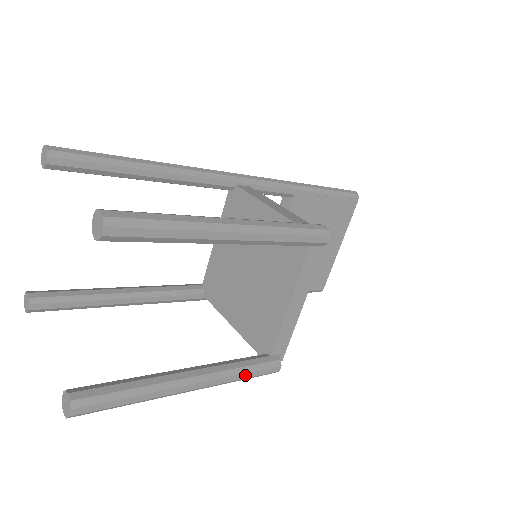
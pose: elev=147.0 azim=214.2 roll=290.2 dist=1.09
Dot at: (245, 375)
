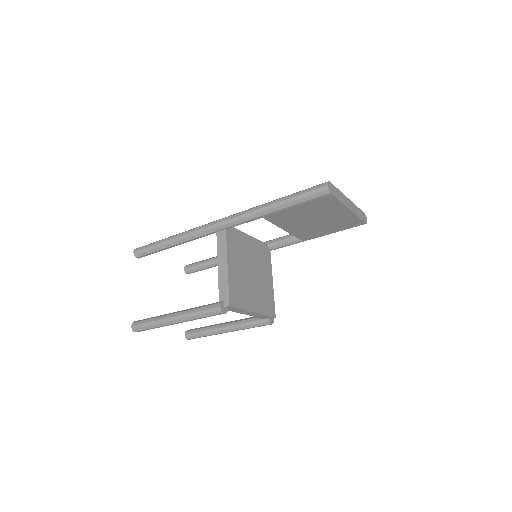
Dot at: occluded
